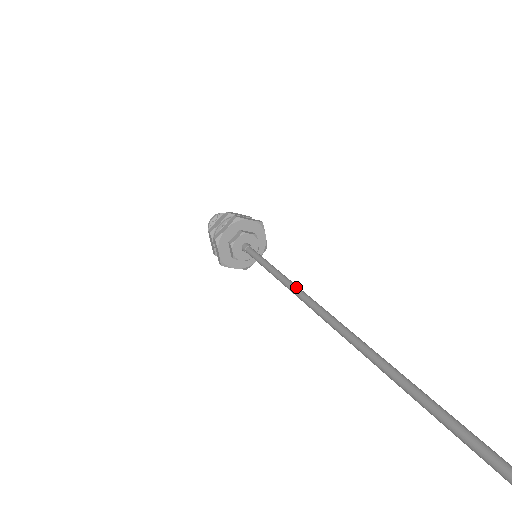
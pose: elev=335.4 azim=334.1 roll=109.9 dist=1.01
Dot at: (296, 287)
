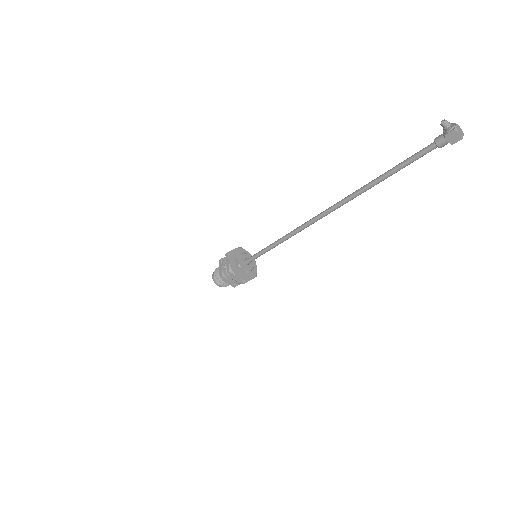
Dot at: (291, 232)
